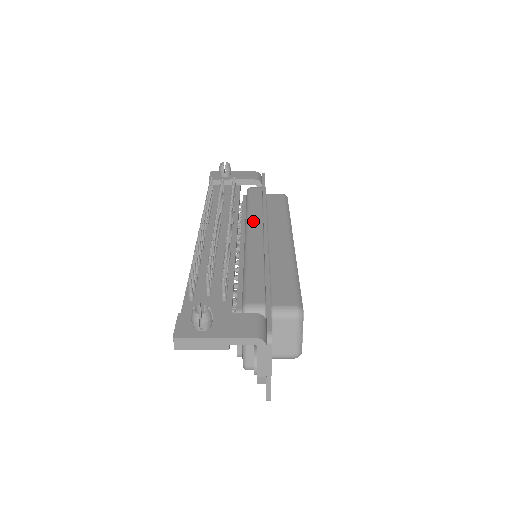
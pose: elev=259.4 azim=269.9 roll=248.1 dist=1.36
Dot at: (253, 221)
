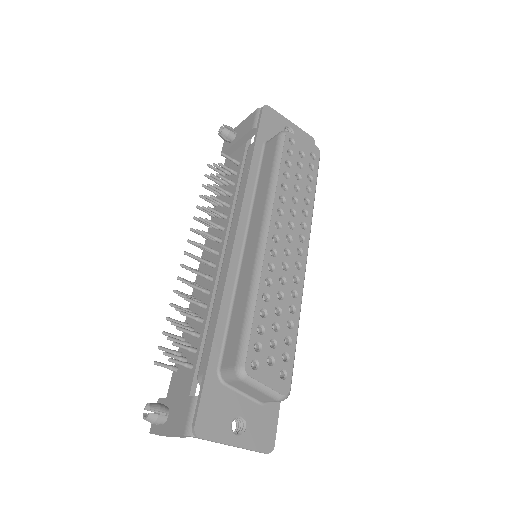
Dot at: (234, 220)
